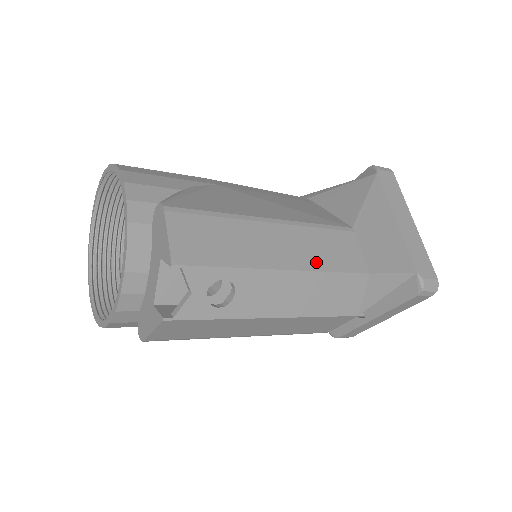
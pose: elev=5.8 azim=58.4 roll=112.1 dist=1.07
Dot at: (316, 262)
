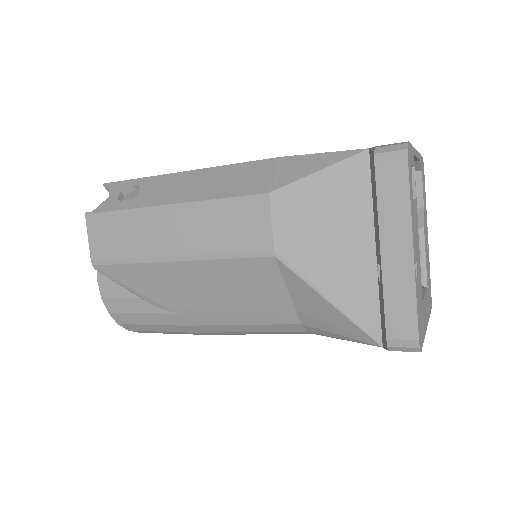
Dot at: occluded
